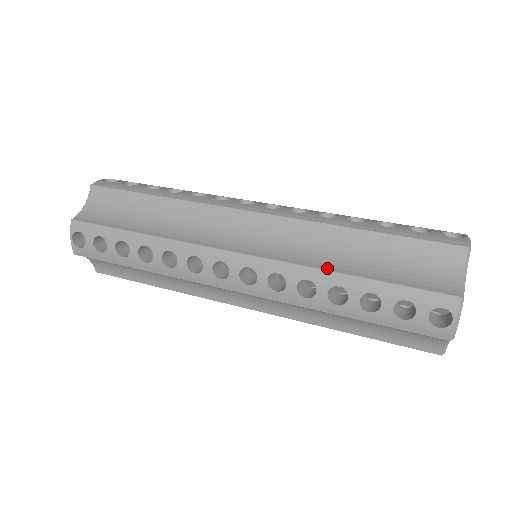
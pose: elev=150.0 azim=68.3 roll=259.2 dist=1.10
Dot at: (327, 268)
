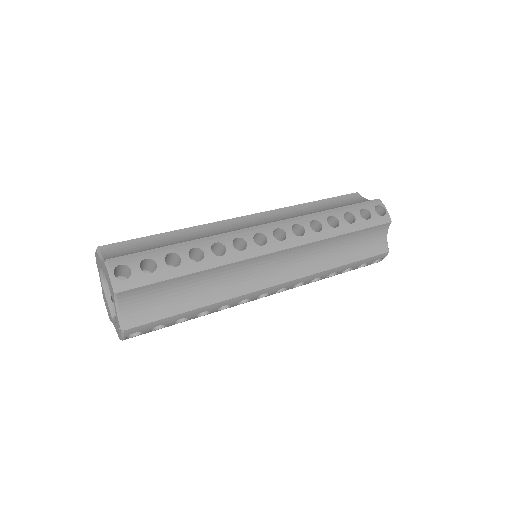
Dot at: (329, 268)
